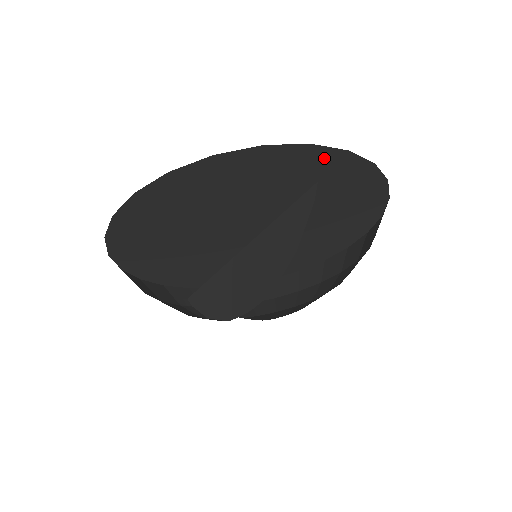
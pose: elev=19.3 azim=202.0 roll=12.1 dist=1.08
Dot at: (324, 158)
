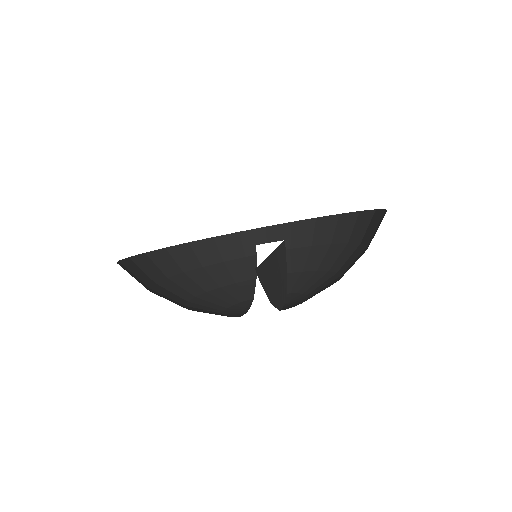
Dot at: occluded
